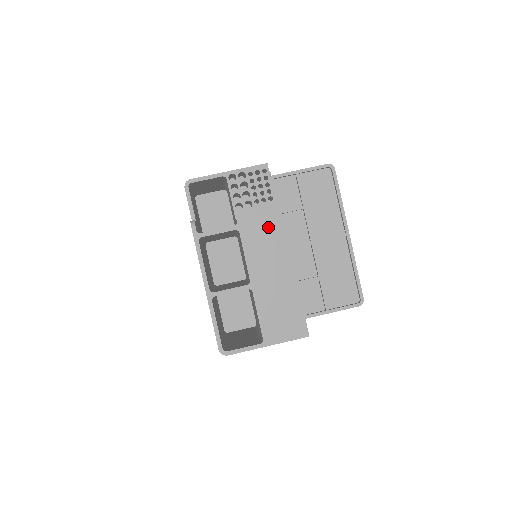
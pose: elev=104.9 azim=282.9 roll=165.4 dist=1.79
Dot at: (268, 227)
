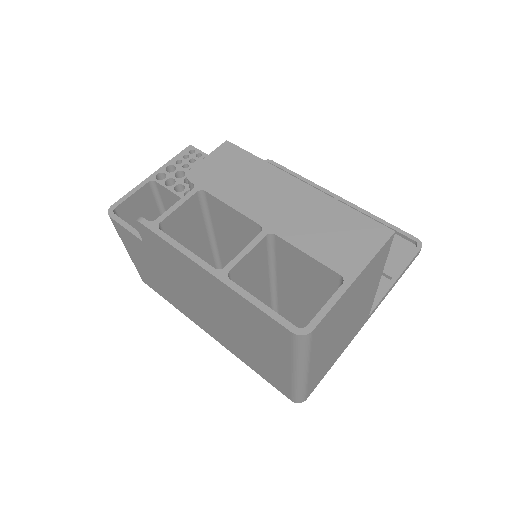
Dot at: (234, 166)
